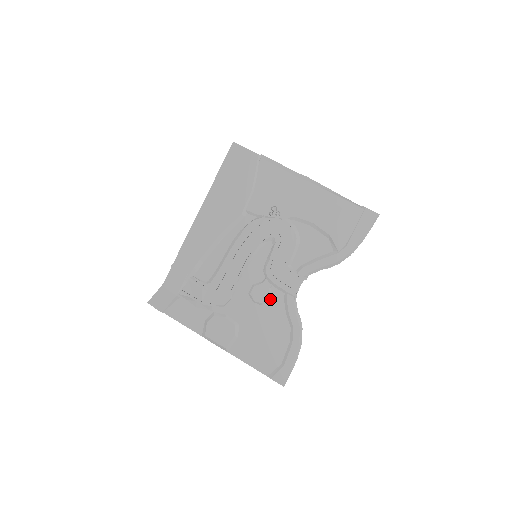
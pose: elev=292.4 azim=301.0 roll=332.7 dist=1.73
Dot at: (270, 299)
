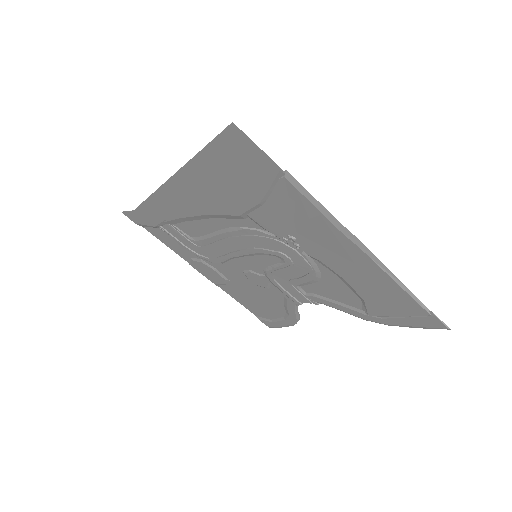
Dot at: (268, 288)
